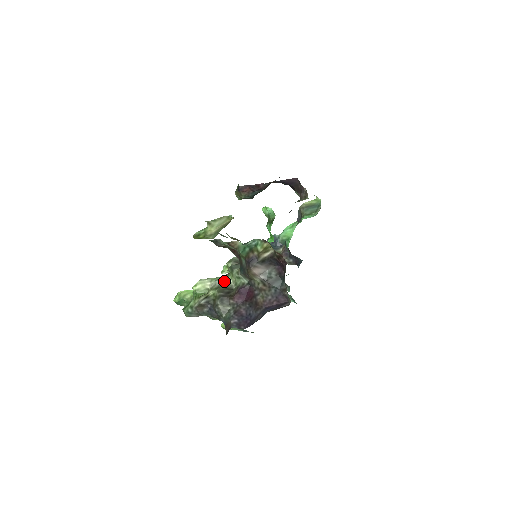
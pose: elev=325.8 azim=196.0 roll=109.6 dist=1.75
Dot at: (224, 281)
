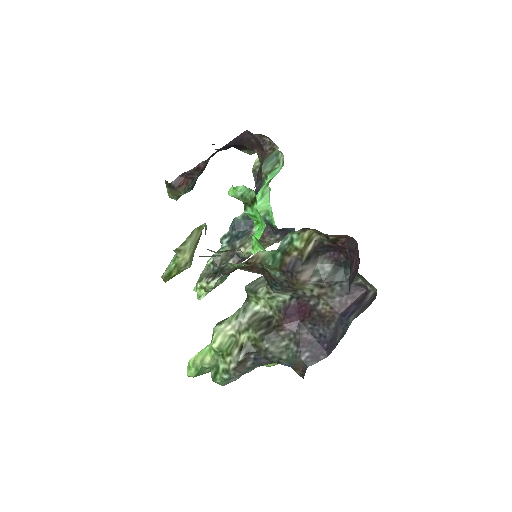
Dot at: (250, 313)
